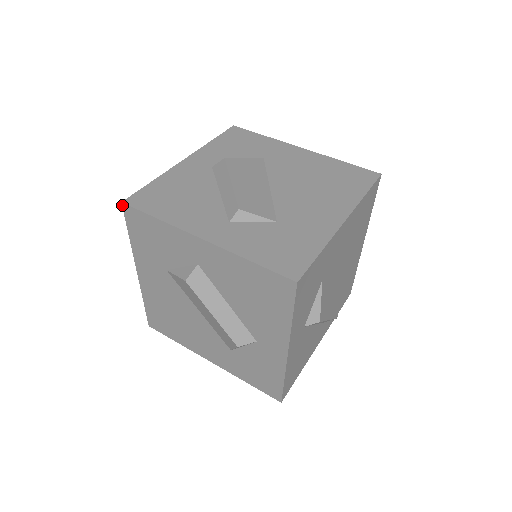
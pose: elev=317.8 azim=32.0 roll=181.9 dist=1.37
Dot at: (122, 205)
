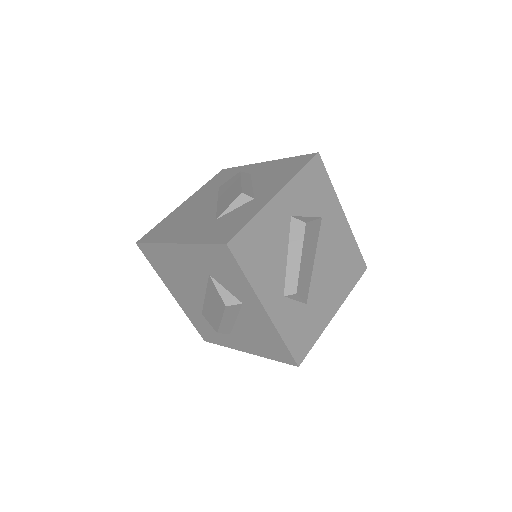
Dot at: (225, 244)
